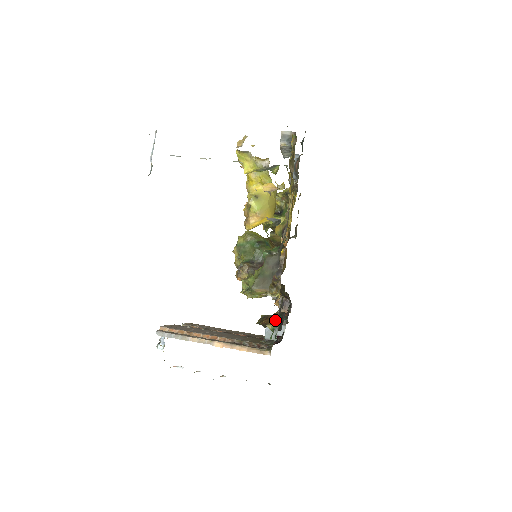
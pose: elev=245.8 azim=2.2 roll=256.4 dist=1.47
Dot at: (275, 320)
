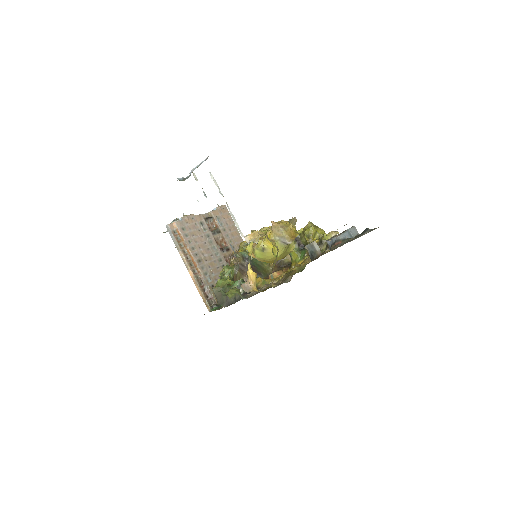
Dot at: occluded
